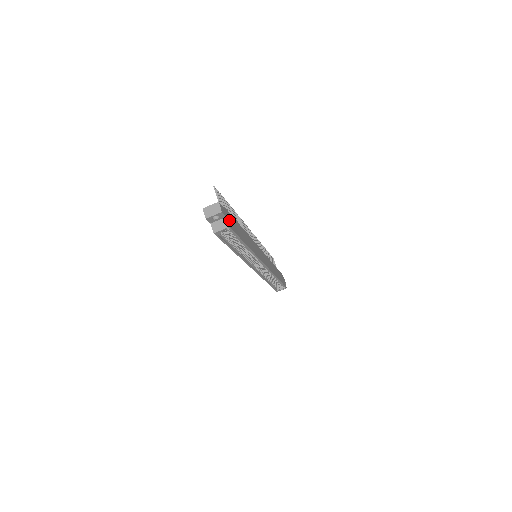
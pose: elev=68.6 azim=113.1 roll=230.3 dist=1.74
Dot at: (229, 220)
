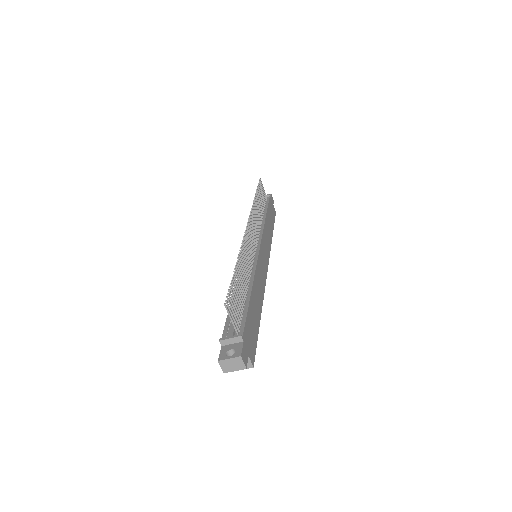
Dot at: (250, 347)
